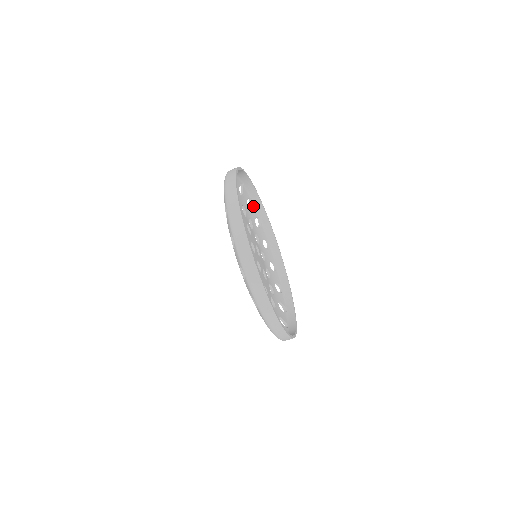
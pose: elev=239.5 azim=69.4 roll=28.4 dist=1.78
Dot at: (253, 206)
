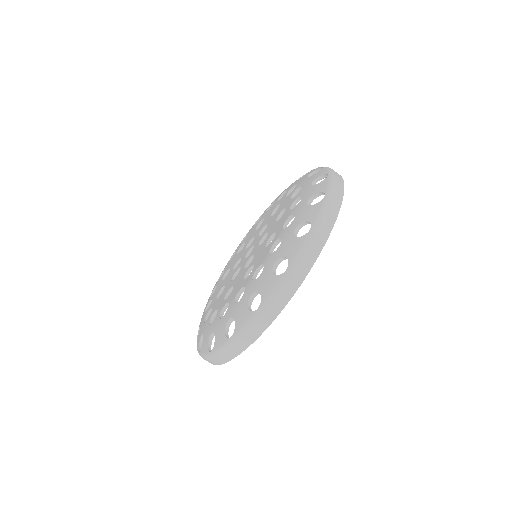
Dot at: occluded
